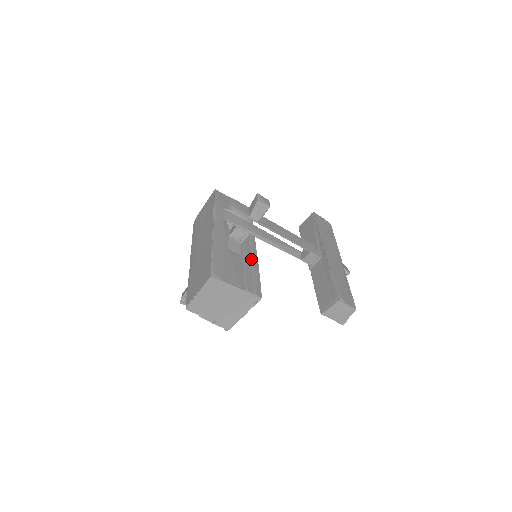
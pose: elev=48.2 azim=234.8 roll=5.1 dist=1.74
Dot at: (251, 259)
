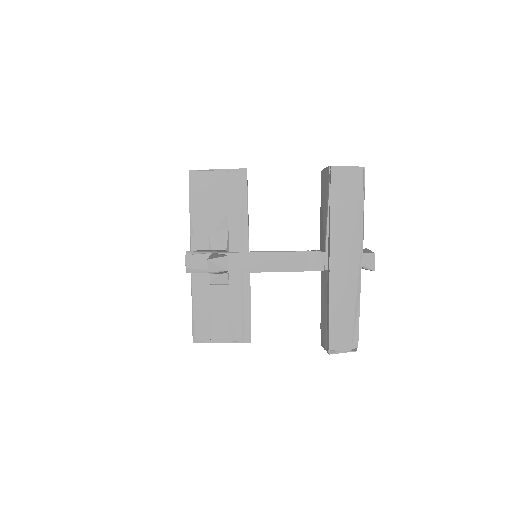
Dot at: (241, 285)
